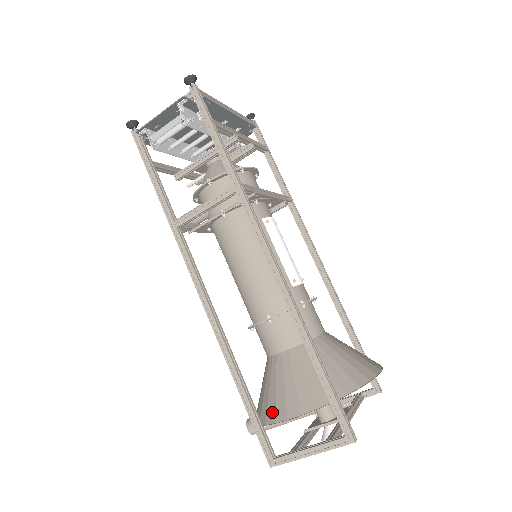
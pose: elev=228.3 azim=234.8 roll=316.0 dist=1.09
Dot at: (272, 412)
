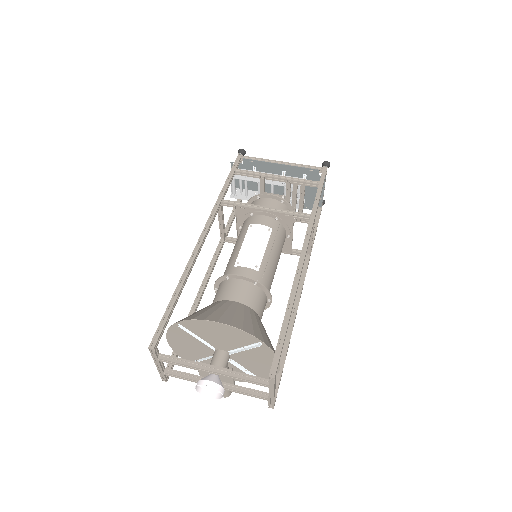
Dot at: occluded
